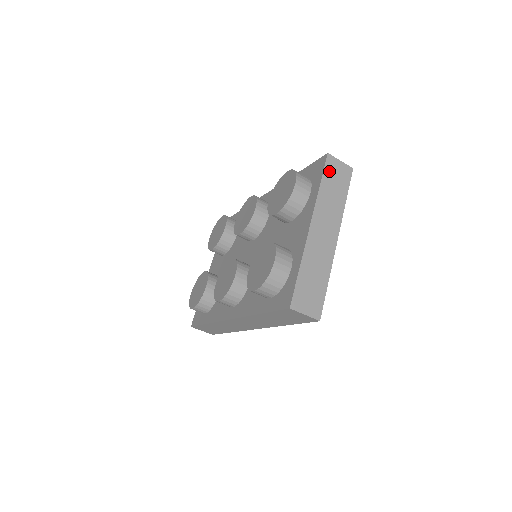
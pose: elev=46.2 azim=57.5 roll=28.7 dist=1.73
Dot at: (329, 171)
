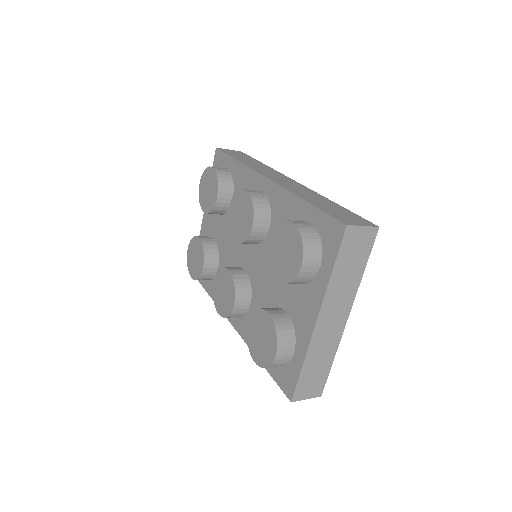
Dot at: (346, 248)
